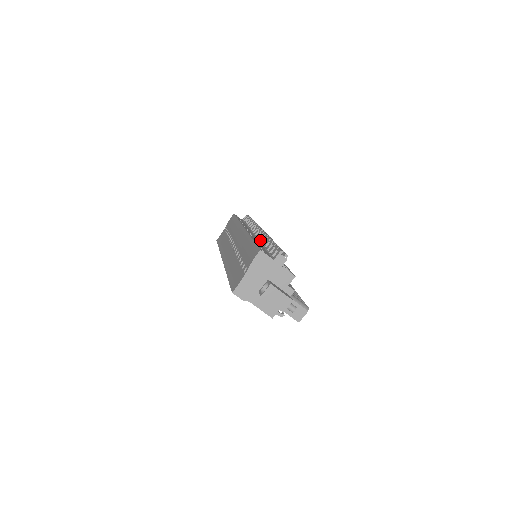
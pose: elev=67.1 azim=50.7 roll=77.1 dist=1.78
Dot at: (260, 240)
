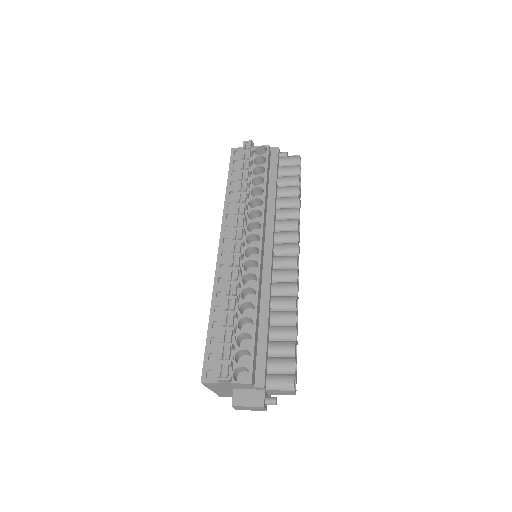
Dot at: occluded
